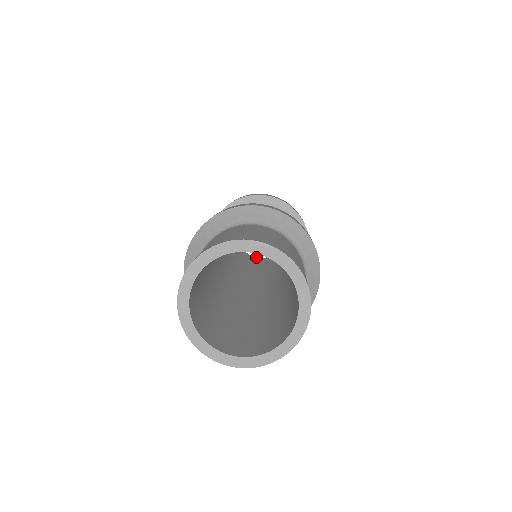
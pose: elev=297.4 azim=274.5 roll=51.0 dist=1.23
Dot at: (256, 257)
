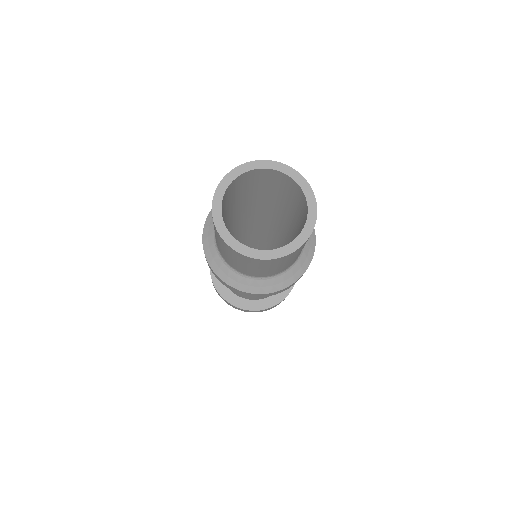
Dot at: occluded
